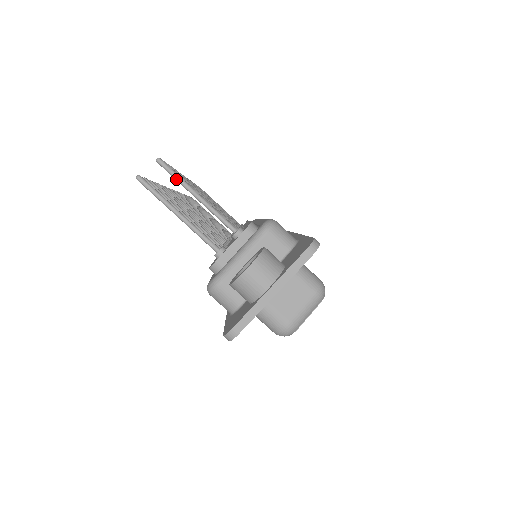
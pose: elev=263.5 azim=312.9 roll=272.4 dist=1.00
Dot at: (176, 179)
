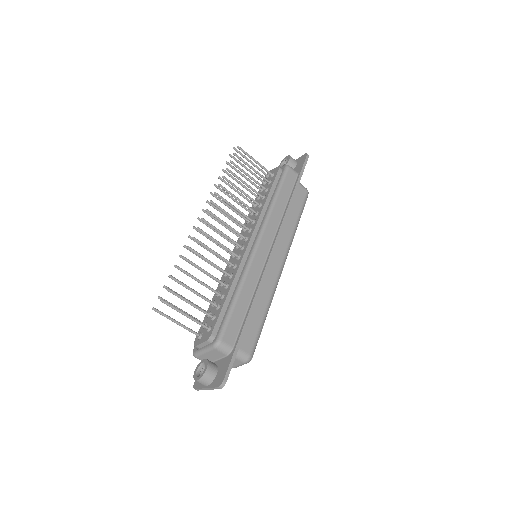
Dot at: (172, 308)
